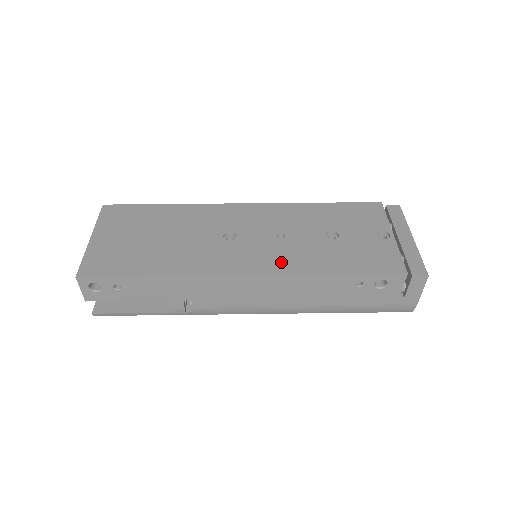
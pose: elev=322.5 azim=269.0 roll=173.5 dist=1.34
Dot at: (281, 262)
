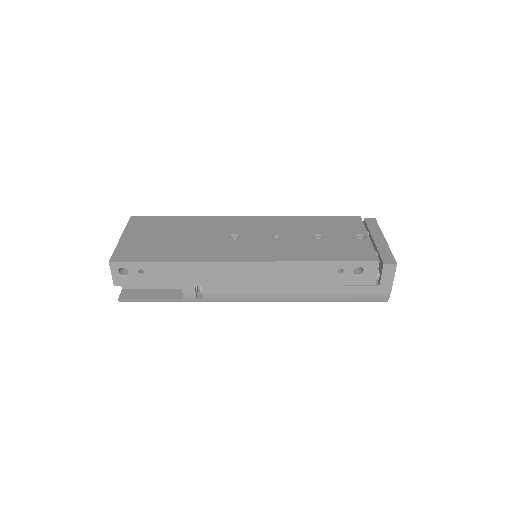
Dot at: (276, 253)
